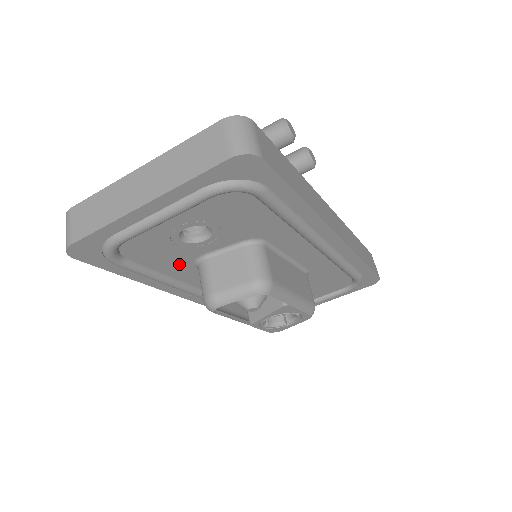
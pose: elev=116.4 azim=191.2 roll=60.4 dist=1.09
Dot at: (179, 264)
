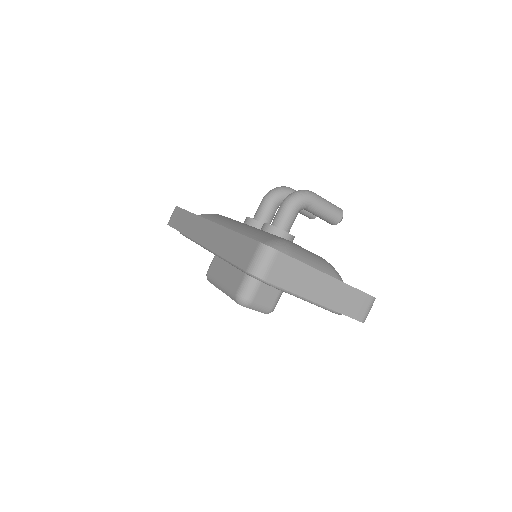
Dot at: occluded
